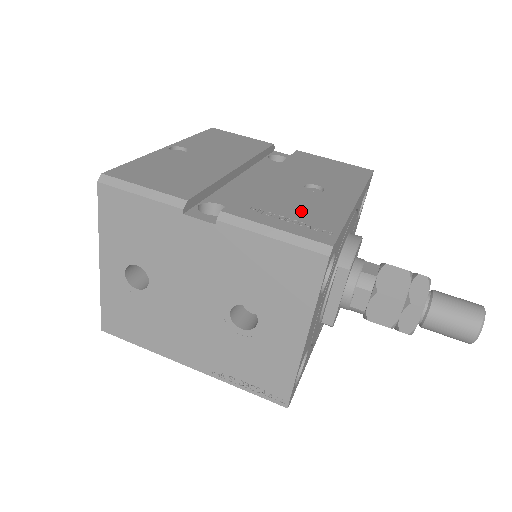
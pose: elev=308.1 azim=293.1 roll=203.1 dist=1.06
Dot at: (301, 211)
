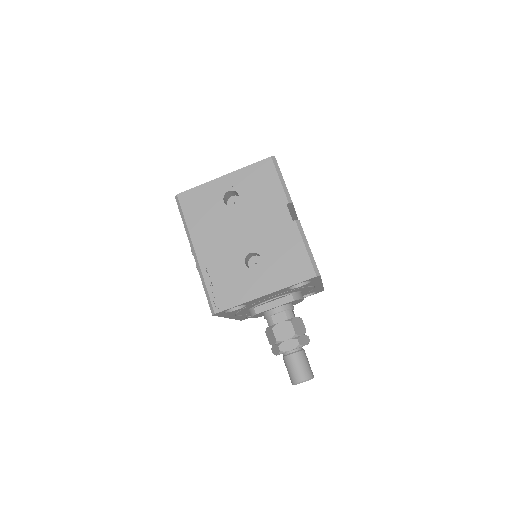
Dot at: occluded
